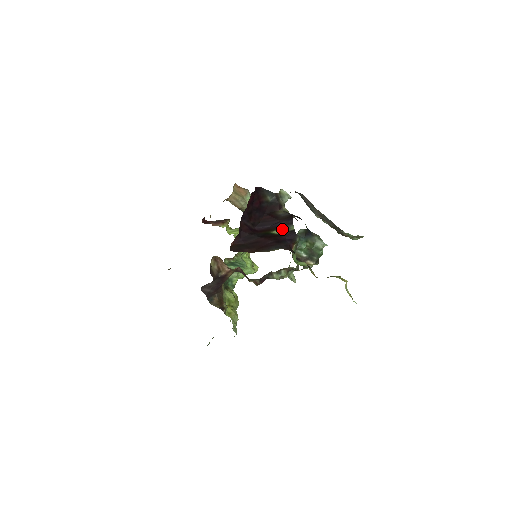
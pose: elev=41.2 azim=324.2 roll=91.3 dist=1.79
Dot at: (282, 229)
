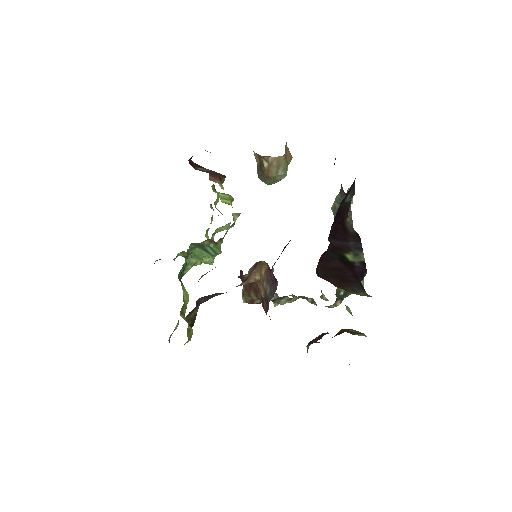
Dot at: (353, 254)
